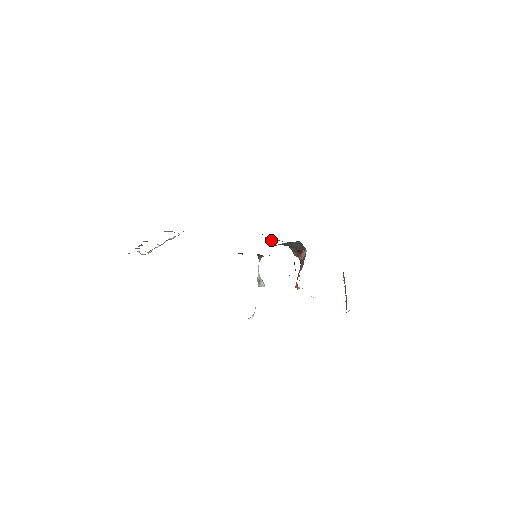
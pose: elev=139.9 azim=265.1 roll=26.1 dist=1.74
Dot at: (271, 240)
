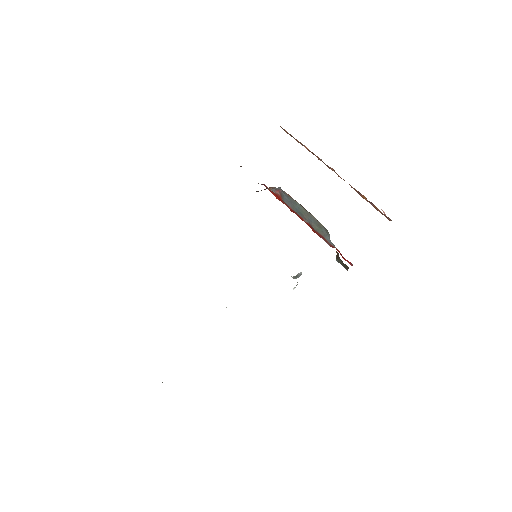
Dot at: occluded
